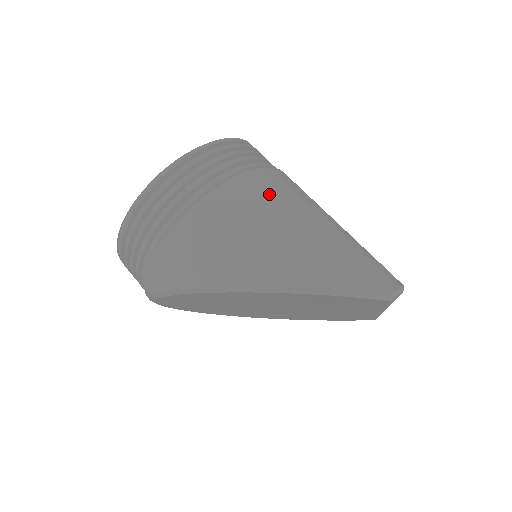
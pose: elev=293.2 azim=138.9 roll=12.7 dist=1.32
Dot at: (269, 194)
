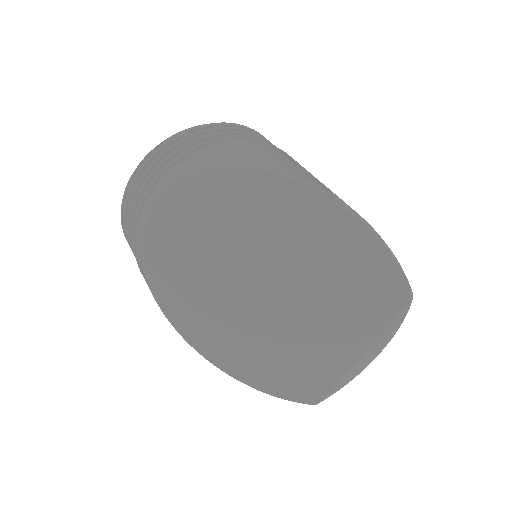
Dot at: occluded
